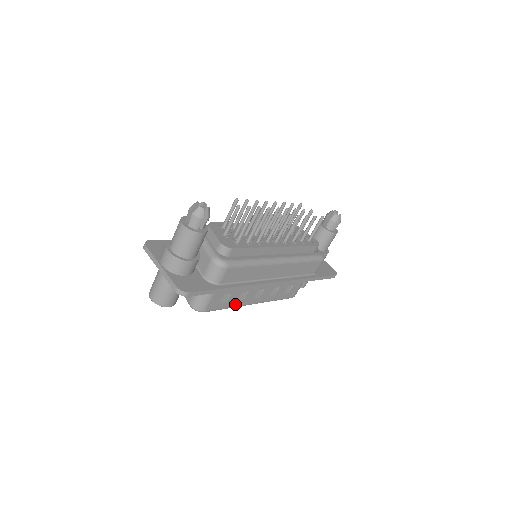
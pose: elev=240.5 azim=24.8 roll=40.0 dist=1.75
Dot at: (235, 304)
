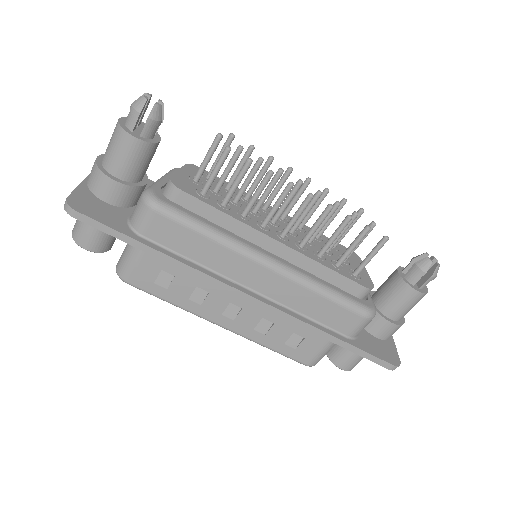
Dot at: (185, 303)
